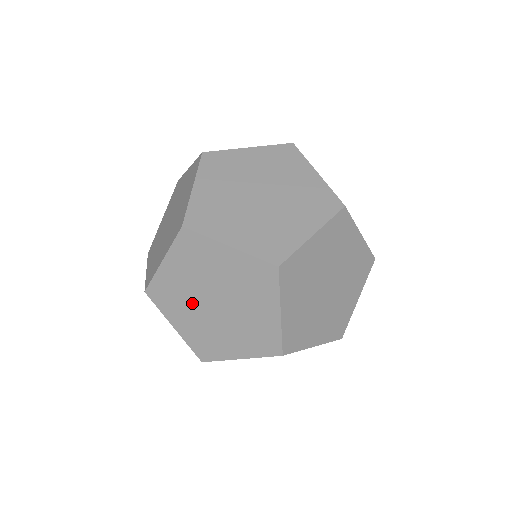
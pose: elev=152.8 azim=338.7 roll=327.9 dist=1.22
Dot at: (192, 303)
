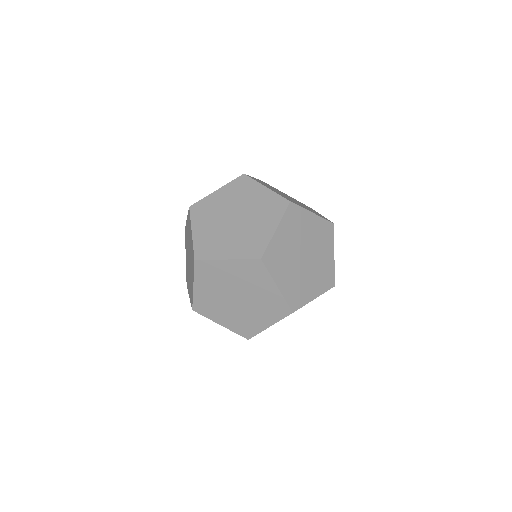
Dot at: (218, 217)
